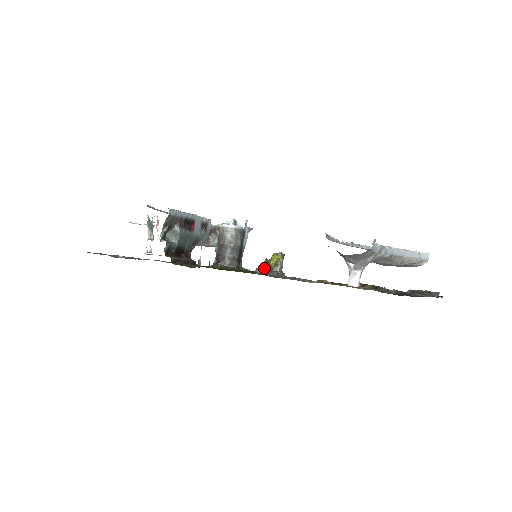
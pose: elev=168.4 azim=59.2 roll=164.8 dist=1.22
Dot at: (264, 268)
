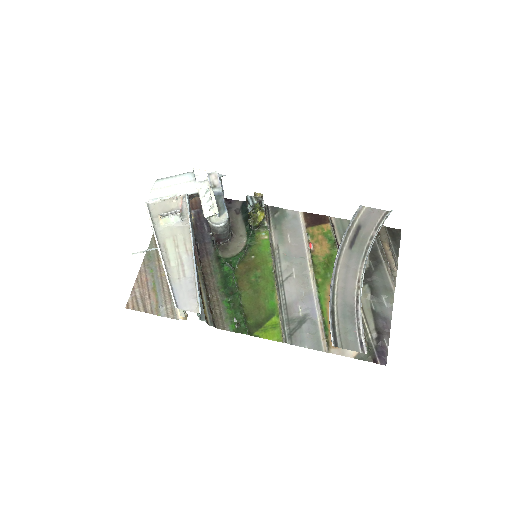
Dot at: (254, 227)
